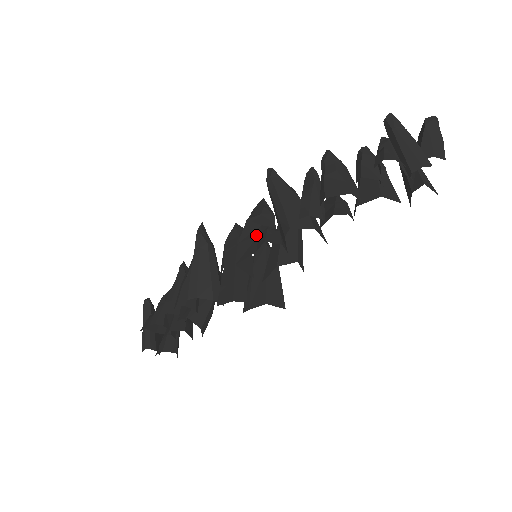
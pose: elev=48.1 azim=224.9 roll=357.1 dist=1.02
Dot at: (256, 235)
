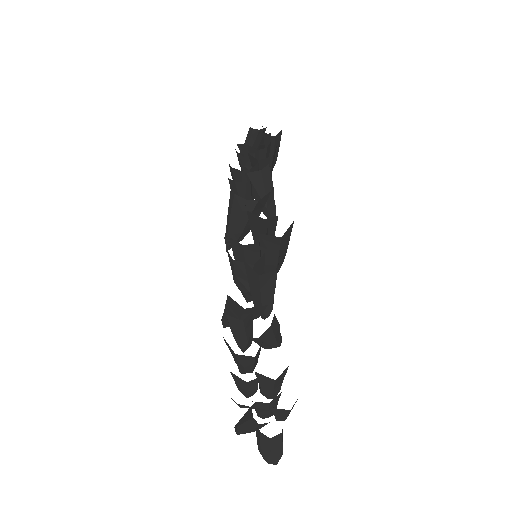
Dot at: occluded
